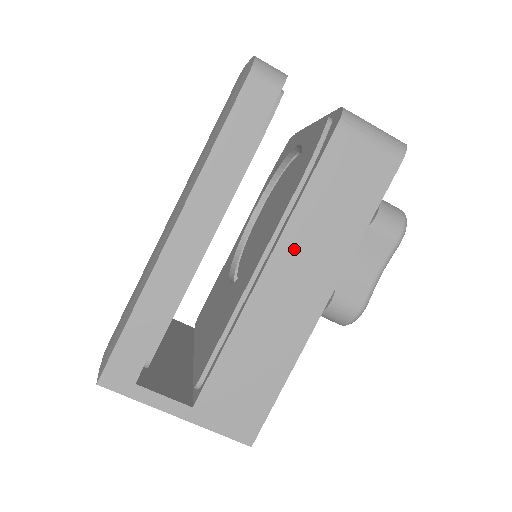
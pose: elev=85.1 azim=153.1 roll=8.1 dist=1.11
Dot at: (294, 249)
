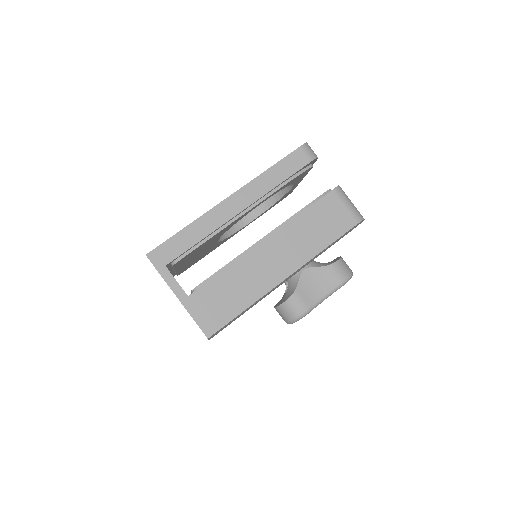
Dot at: (284, 238)
